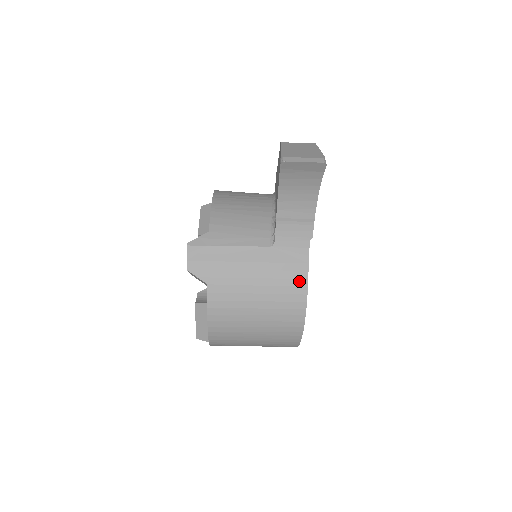
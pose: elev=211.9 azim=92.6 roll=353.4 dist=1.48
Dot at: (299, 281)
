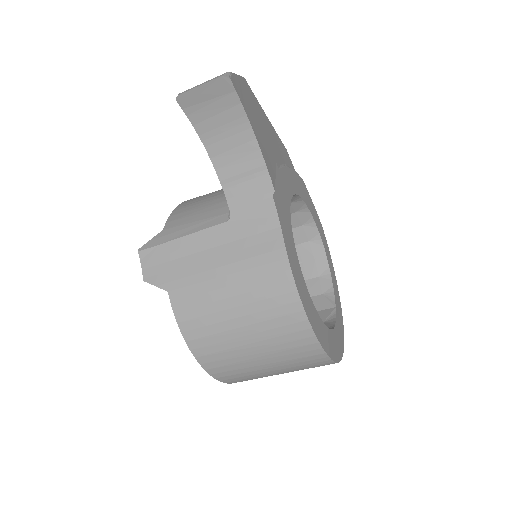
Dot at: (274, 254)
